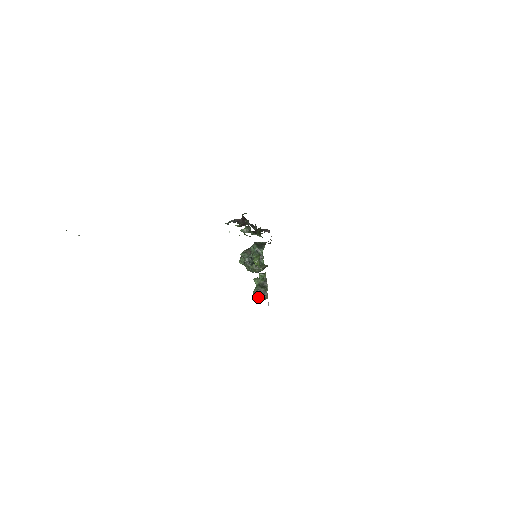
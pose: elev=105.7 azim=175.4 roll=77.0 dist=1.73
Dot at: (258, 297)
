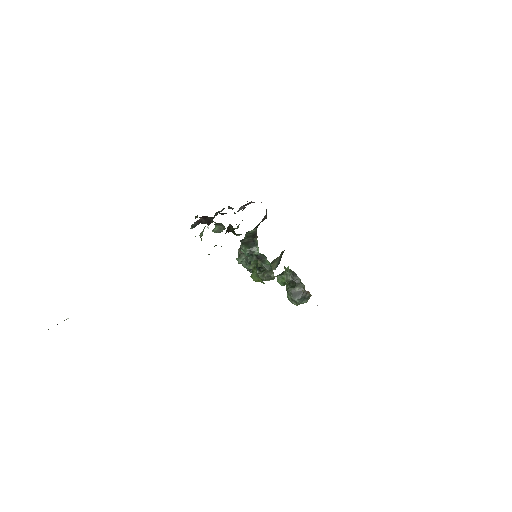
Dot at: (297, 303)
